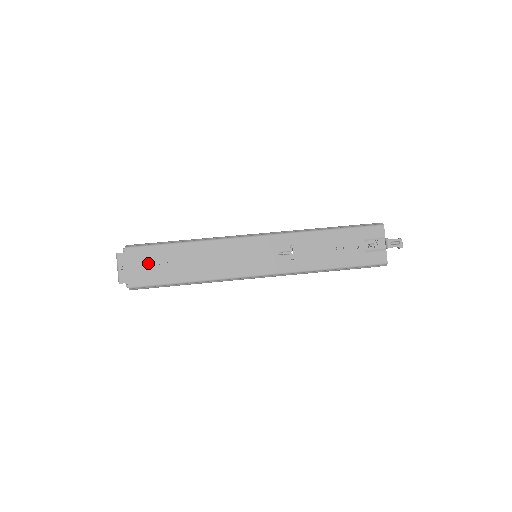
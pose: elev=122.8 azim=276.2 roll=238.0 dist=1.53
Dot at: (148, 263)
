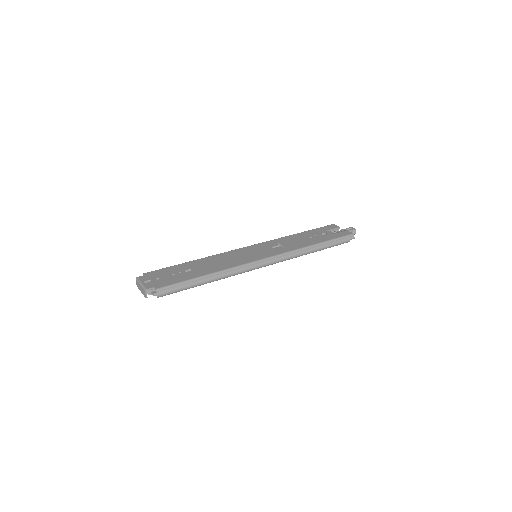
Dot at: (168, 275)
